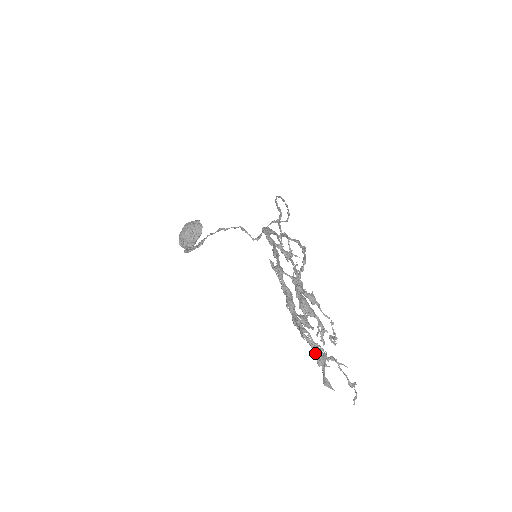
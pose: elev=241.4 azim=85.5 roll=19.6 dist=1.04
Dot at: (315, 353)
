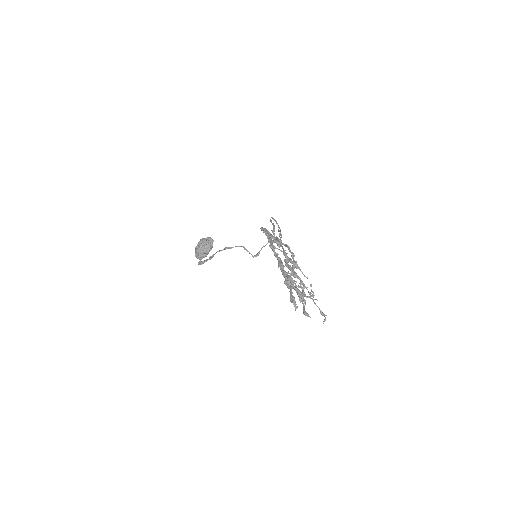
Dot at: (297, 293)
